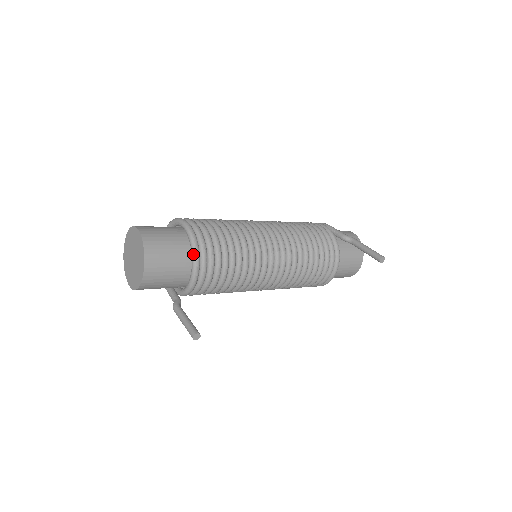
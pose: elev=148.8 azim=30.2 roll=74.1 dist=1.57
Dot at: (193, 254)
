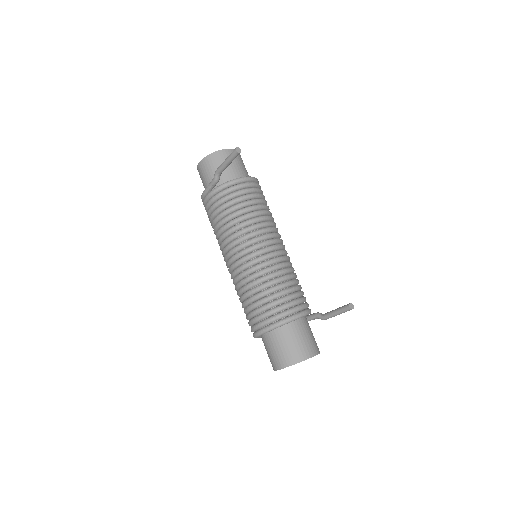
Dot at: (254, 177)
